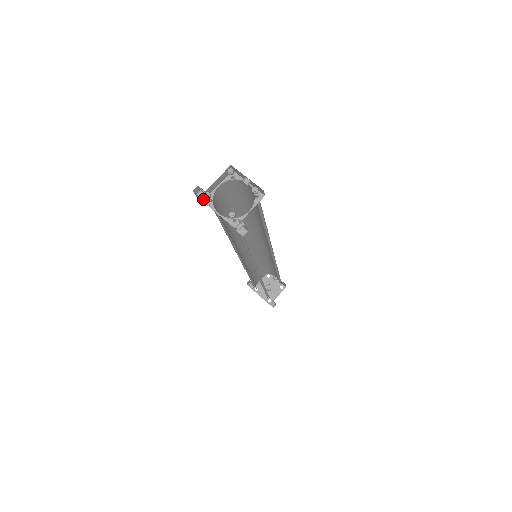
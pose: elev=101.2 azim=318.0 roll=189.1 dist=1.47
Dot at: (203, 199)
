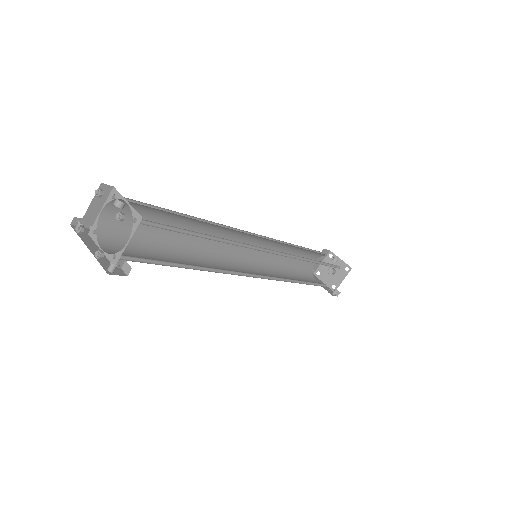
Dot at: occluded
